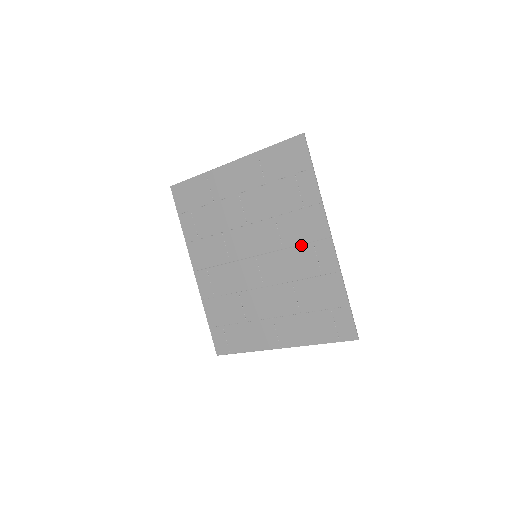
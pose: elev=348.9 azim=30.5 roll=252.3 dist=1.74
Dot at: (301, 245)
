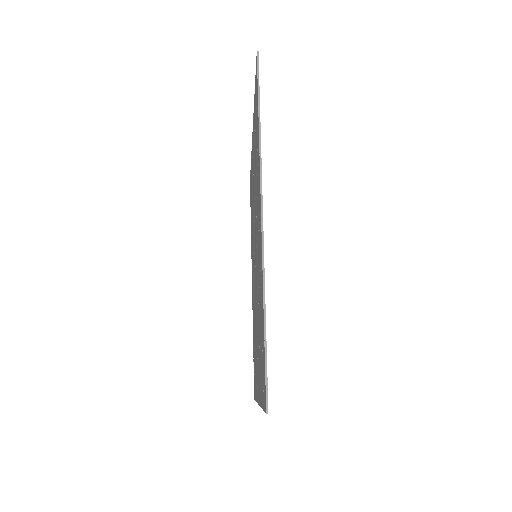
Dot at: (258, 232)
